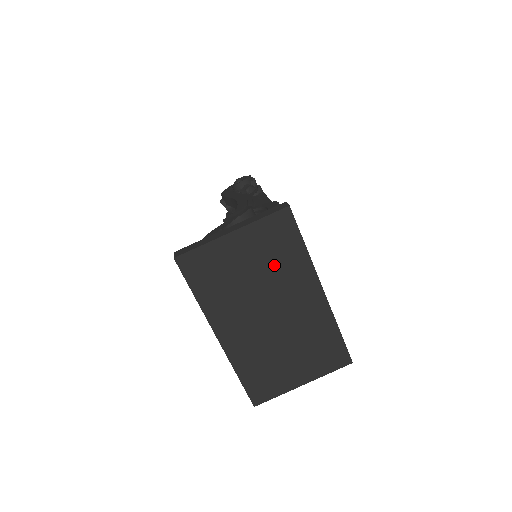
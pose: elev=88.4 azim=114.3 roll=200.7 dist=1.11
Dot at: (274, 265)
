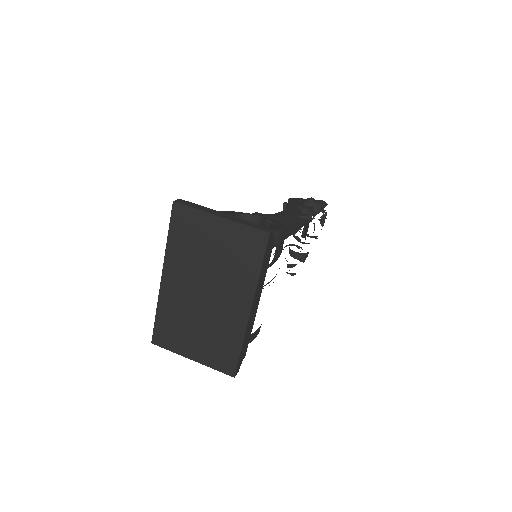
Dot at: (231, 263)
